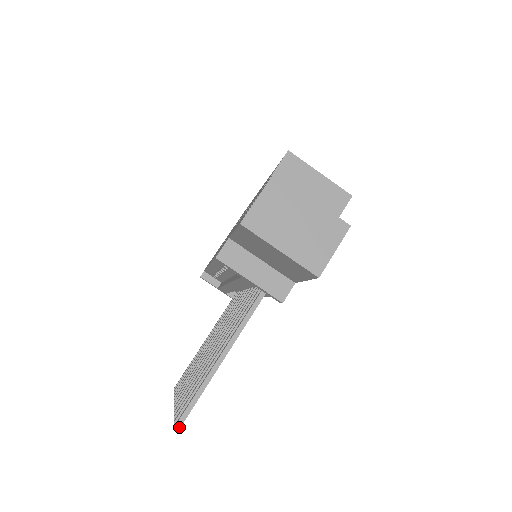
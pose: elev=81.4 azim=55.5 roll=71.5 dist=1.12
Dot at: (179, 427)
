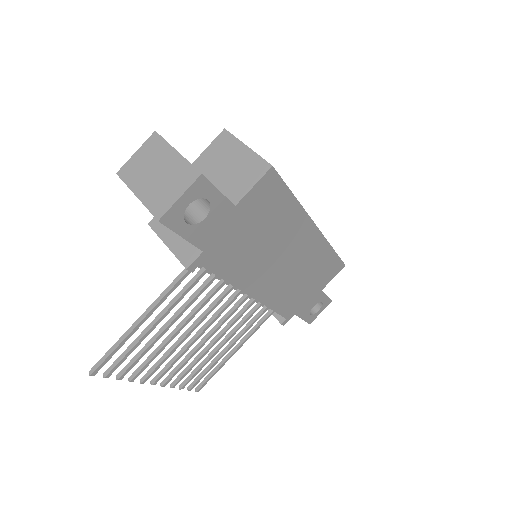
Dot at: (92, 372)
